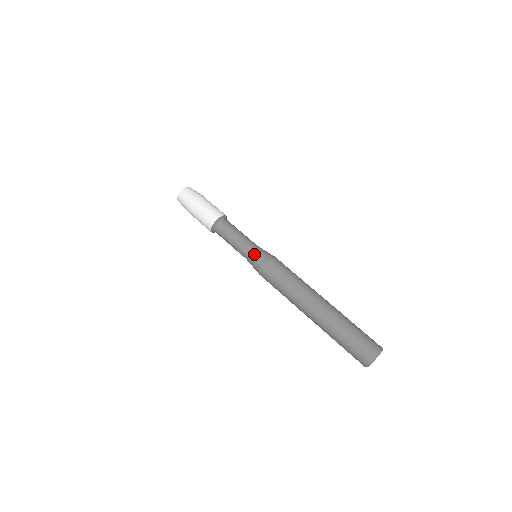
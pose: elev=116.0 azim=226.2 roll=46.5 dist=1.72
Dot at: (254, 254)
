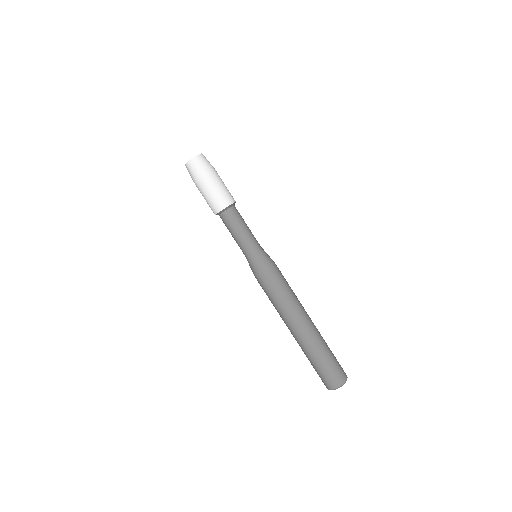
Dot at: (252, 260)
